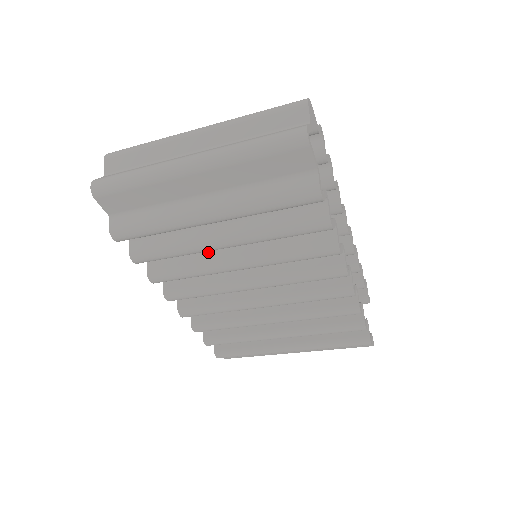
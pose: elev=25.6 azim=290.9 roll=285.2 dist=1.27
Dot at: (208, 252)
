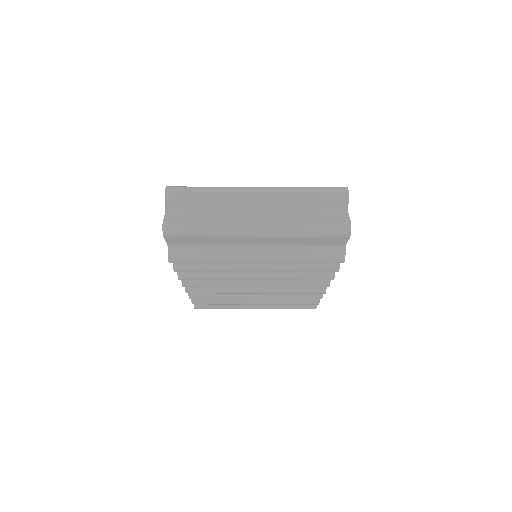
Dot at: occluded
